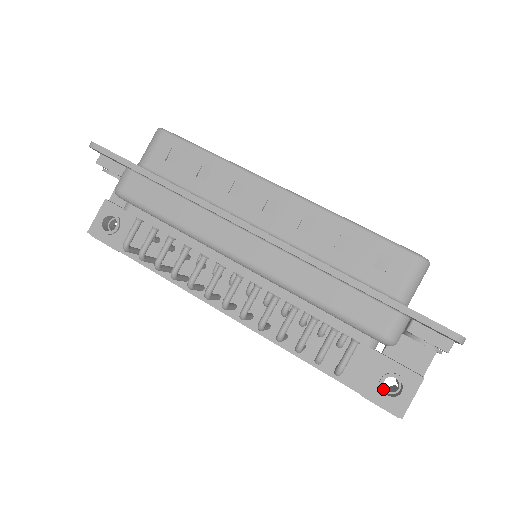
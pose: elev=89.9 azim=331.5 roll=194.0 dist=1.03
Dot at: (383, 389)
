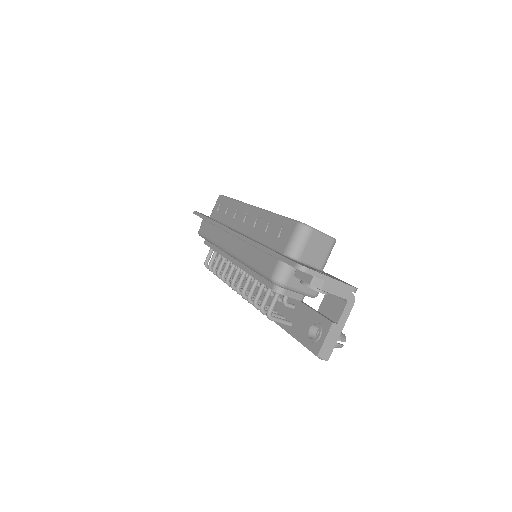
Dot at: occluded
